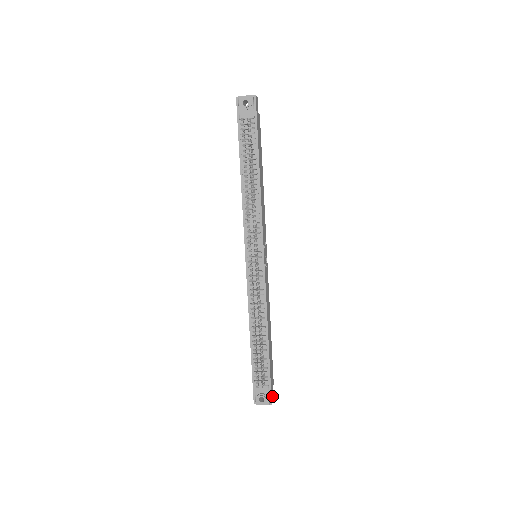
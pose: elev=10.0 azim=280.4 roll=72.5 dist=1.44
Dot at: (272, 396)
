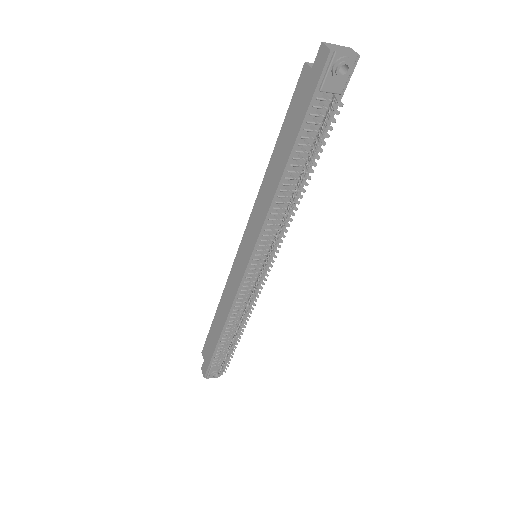
Dot at: occluded
